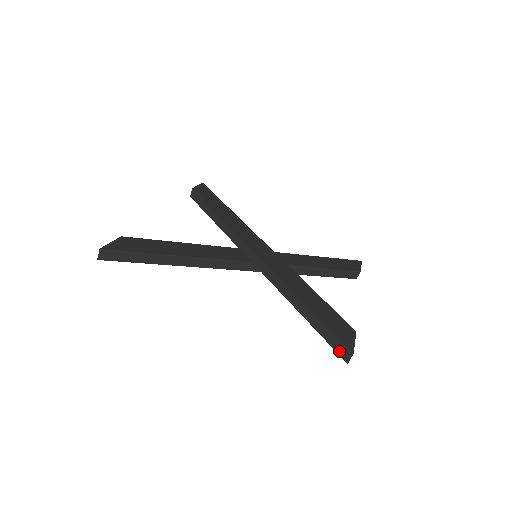
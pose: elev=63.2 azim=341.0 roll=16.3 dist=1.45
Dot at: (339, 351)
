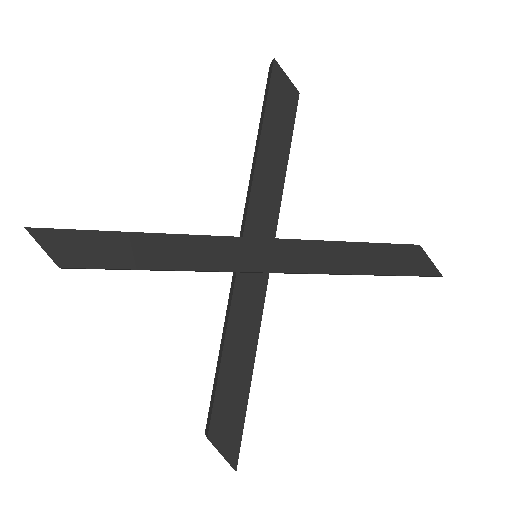
Dot at: occluded
